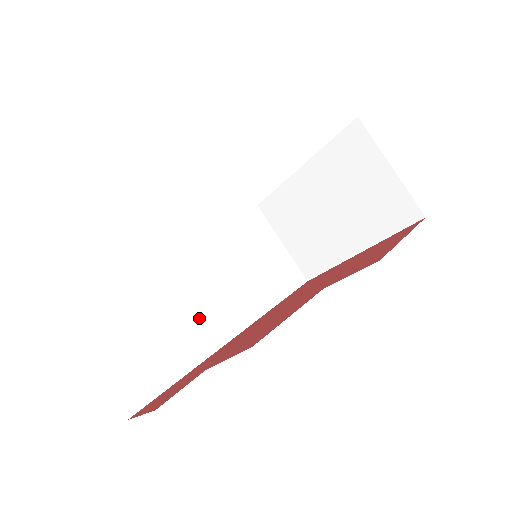
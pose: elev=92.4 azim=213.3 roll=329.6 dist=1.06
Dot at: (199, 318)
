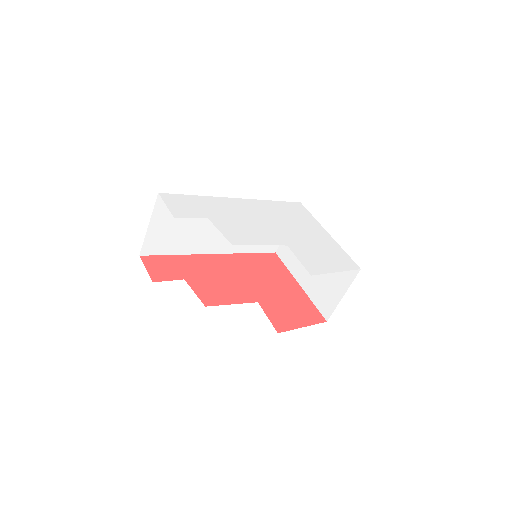
Dot at: (209, 237)
